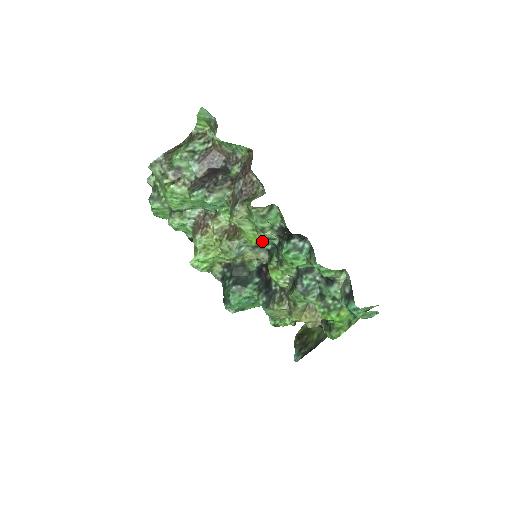
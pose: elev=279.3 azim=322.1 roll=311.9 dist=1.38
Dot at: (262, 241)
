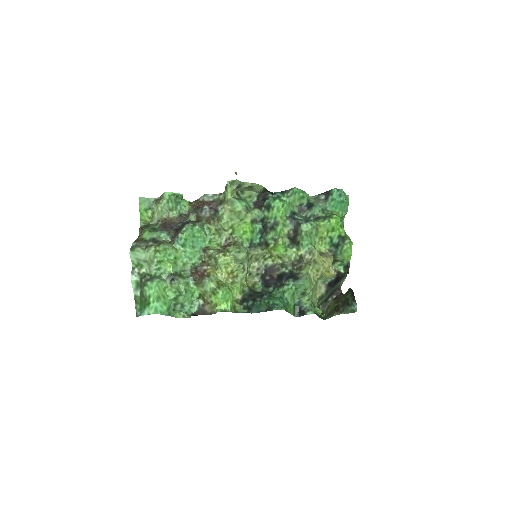
Dot at: (252, 227)
